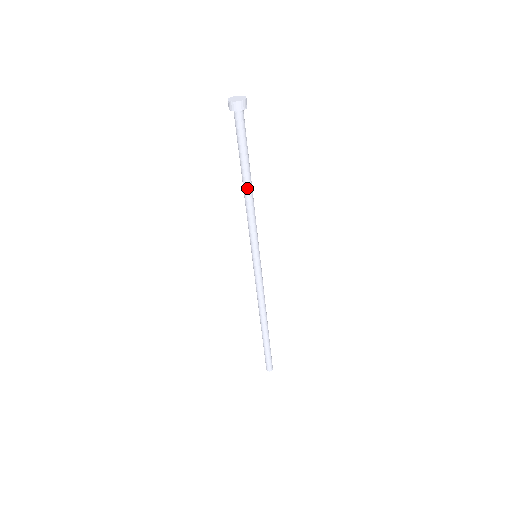
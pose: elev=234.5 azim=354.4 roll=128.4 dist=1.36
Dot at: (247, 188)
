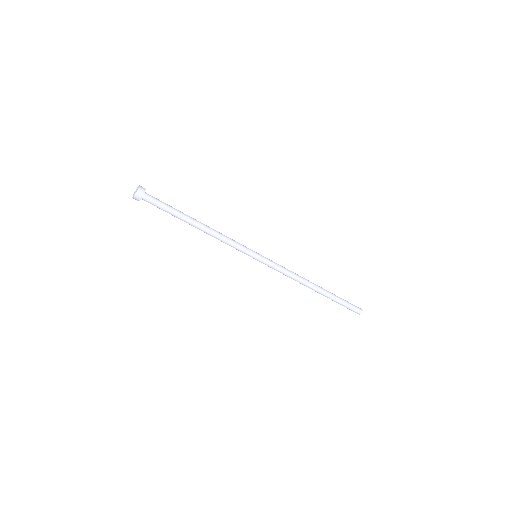
Dot at: occluded
